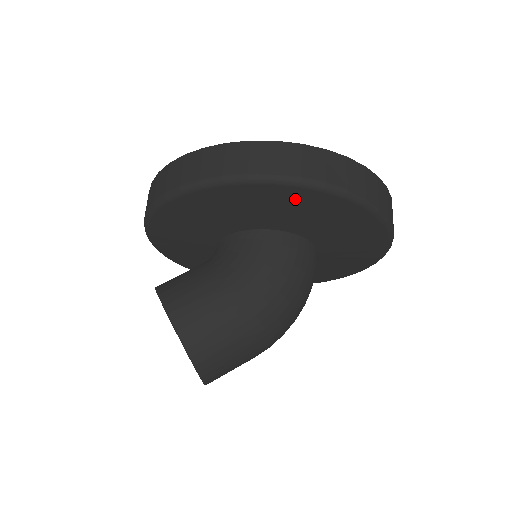
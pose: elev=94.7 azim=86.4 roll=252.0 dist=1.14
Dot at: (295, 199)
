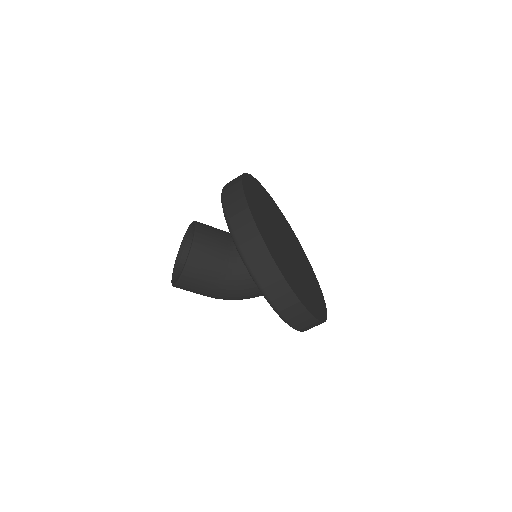
Dot at: occluded
